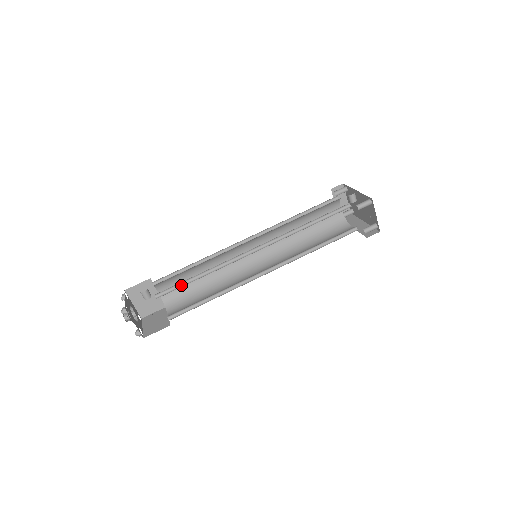
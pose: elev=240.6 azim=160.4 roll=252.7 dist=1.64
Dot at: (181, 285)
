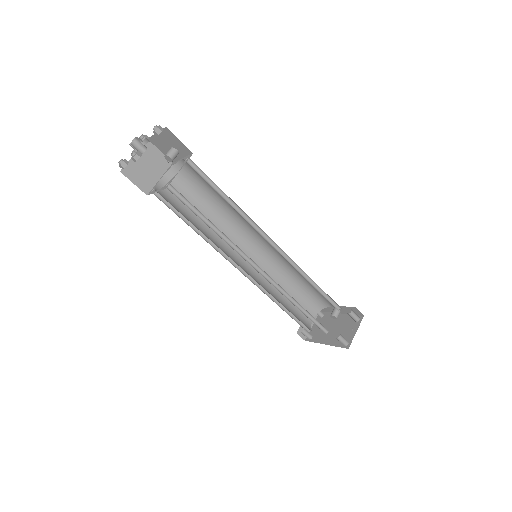
Dot at: (209, 184)
